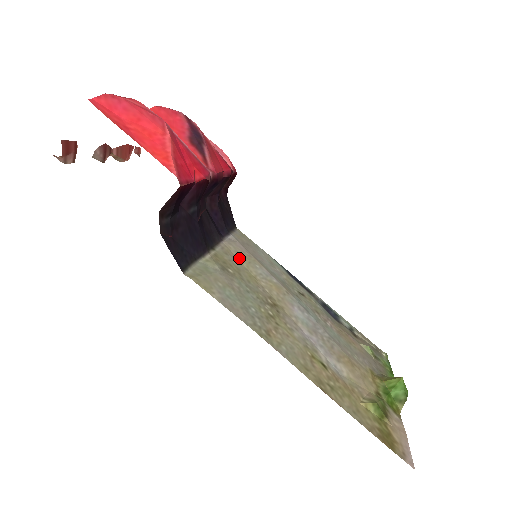
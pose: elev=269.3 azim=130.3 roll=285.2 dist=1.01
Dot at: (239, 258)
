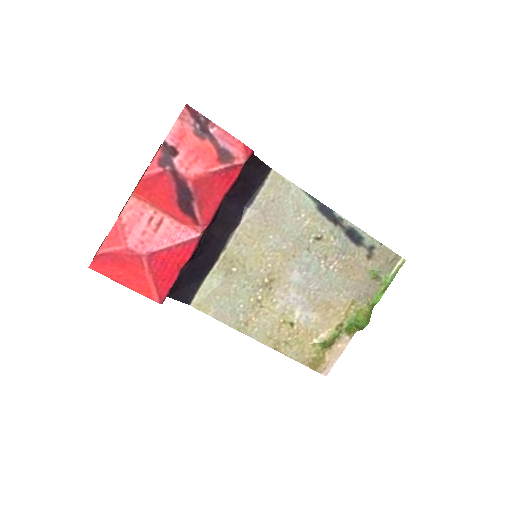
Dot at: (252, 237)
